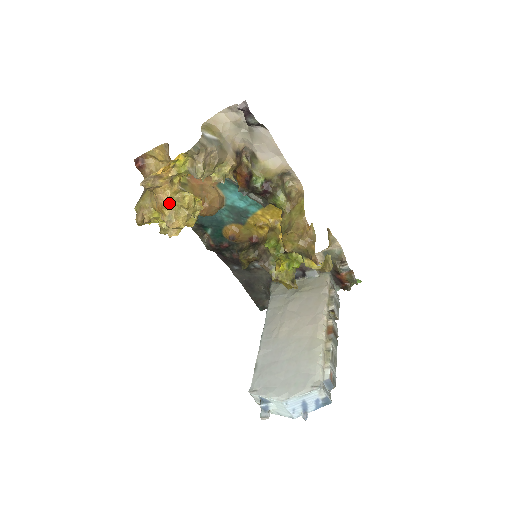
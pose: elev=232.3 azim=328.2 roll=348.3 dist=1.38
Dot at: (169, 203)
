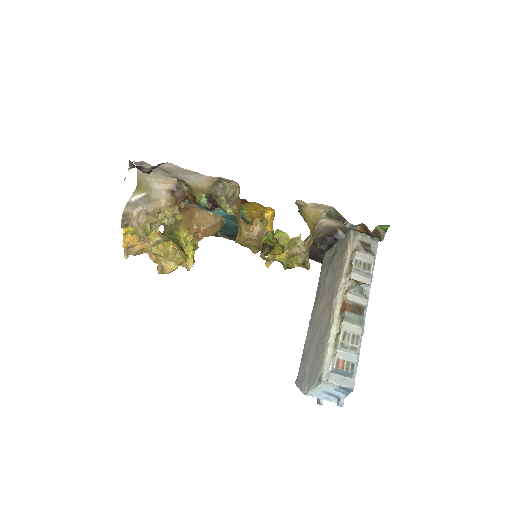
Dot at: (154, 257)
